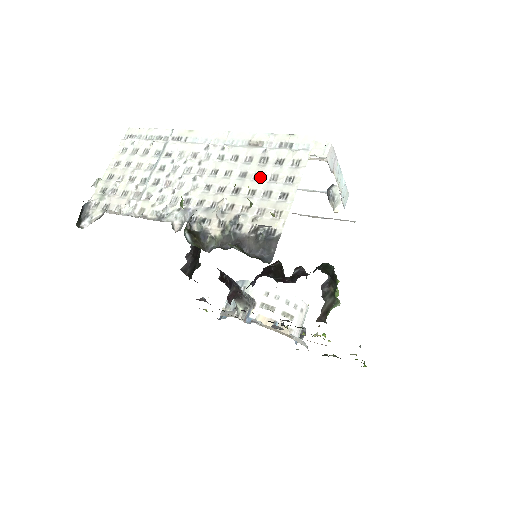
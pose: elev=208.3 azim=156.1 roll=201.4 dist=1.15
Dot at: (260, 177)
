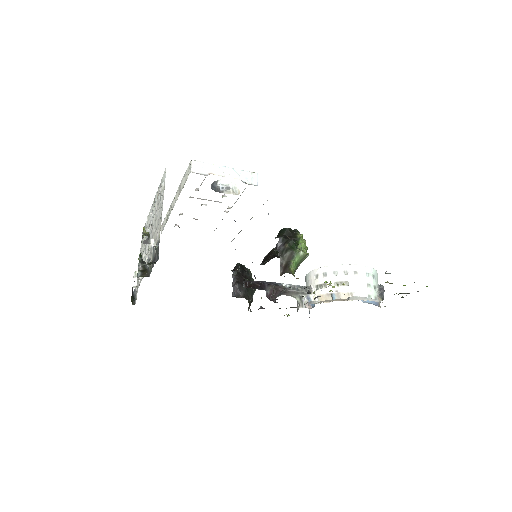
Dot at: (158, 214)
